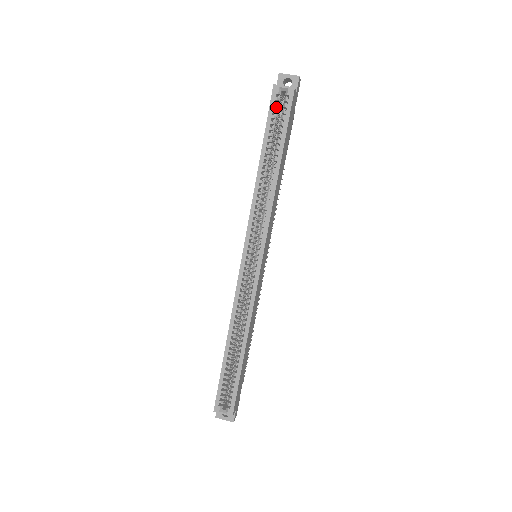
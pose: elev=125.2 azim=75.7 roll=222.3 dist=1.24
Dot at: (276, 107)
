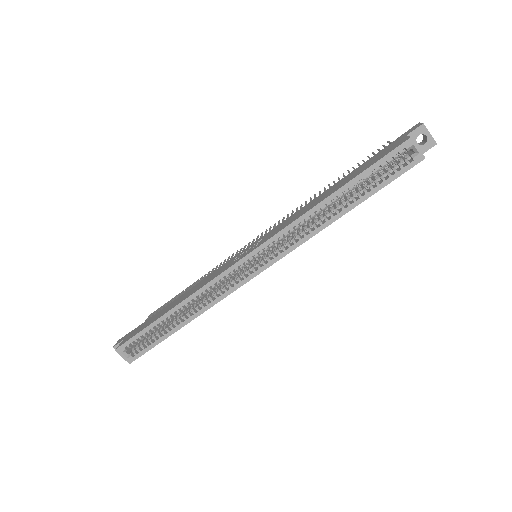
Dot at: (393, 157)
